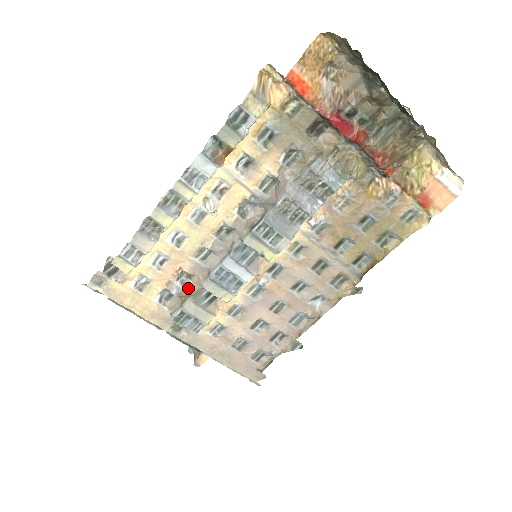
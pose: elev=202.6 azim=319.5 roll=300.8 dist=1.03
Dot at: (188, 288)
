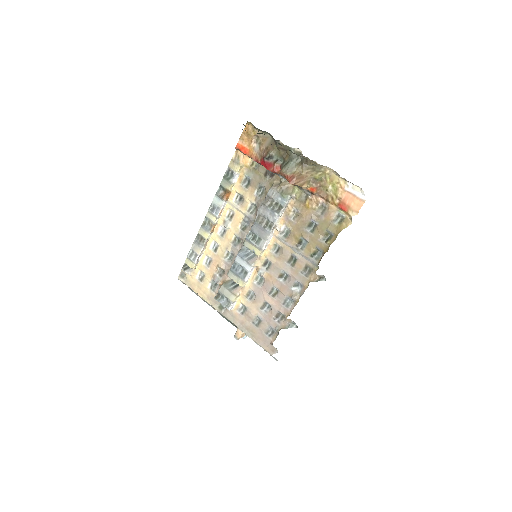
Dot at: (223, 279)
